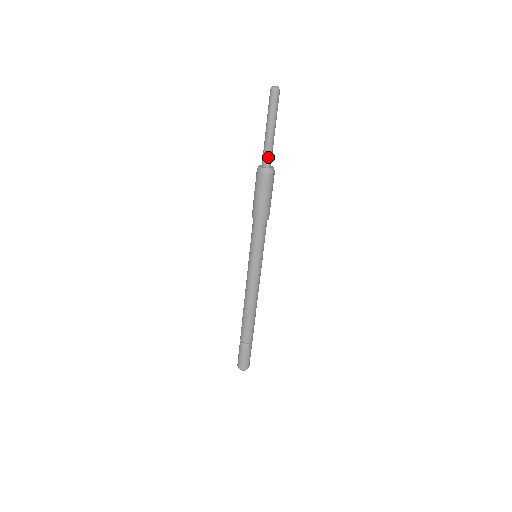
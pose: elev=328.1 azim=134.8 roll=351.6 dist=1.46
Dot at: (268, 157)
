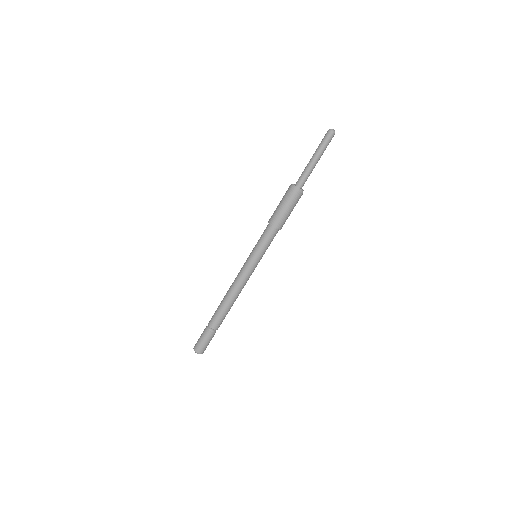
Dot at: (301, 178)
